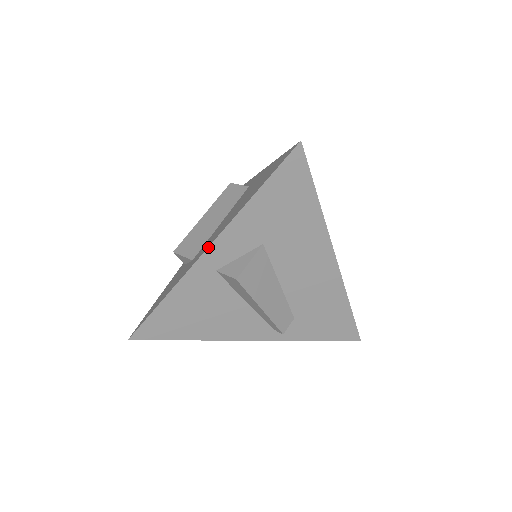
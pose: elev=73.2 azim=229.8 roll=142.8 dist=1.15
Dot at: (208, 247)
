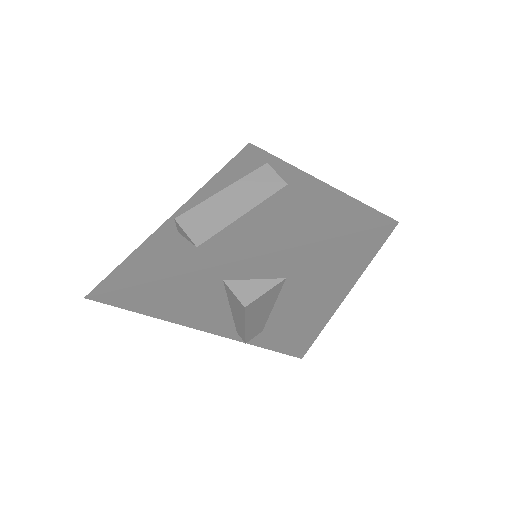
Dot at: (232, 262)
